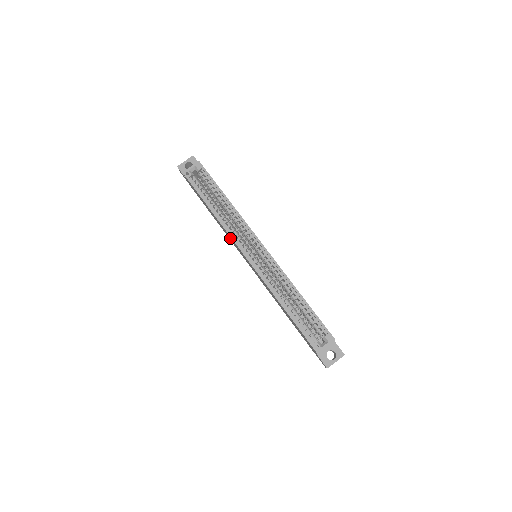
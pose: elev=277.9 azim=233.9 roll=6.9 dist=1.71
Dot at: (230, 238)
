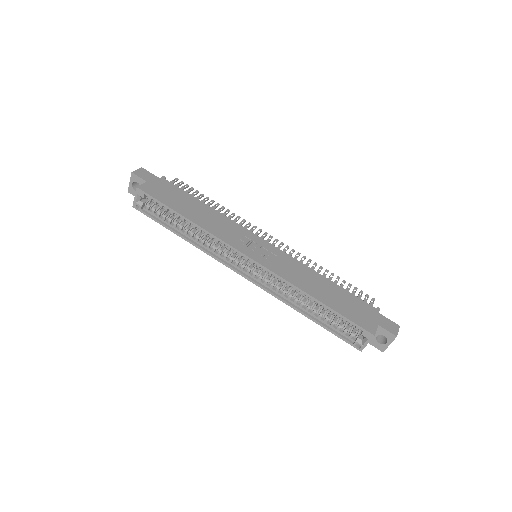
Dot at: occluded
